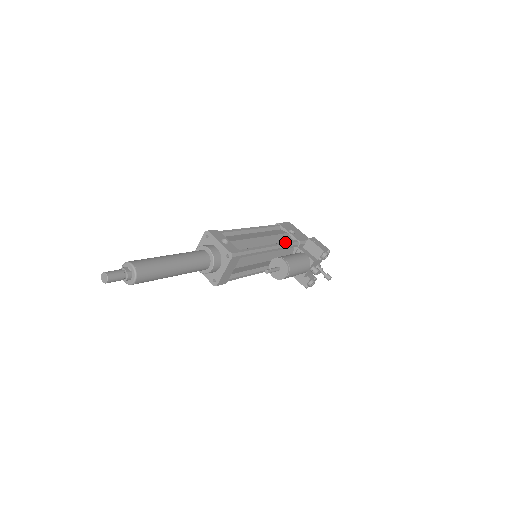
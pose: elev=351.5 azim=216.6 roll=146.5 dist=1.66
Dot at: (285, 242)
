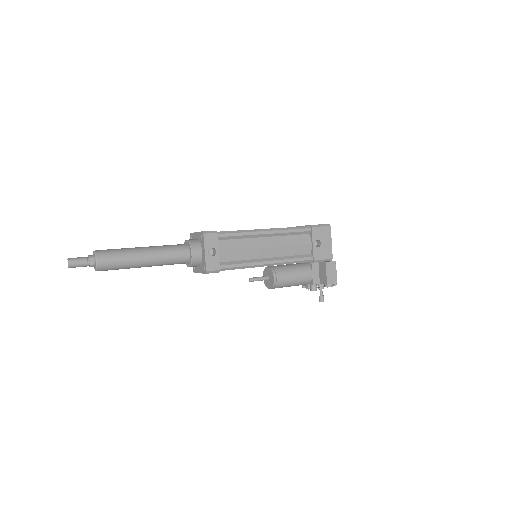
Dot at: (293, 259)
